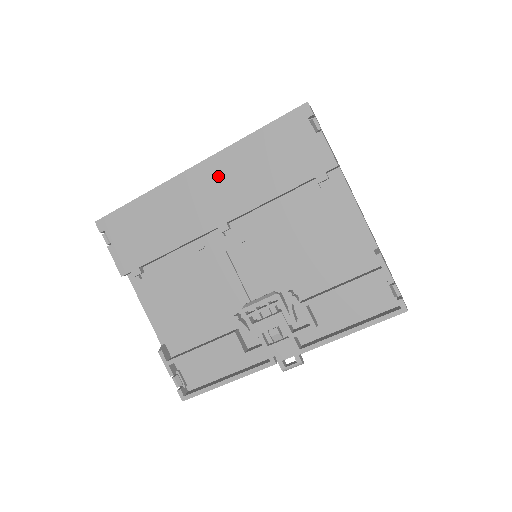
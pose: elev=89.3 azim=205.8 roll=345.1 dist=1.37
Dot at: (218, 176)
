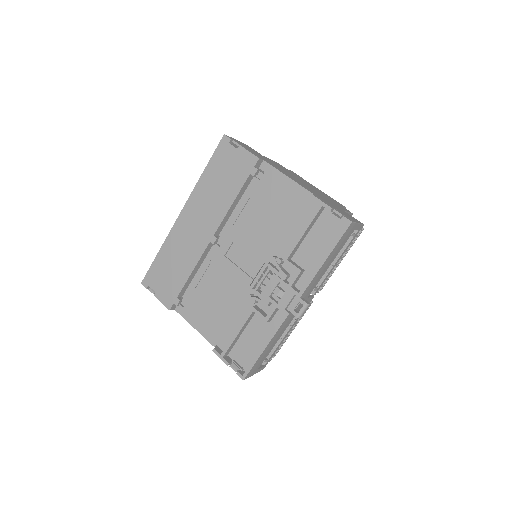
Dot at: (196, 209)
